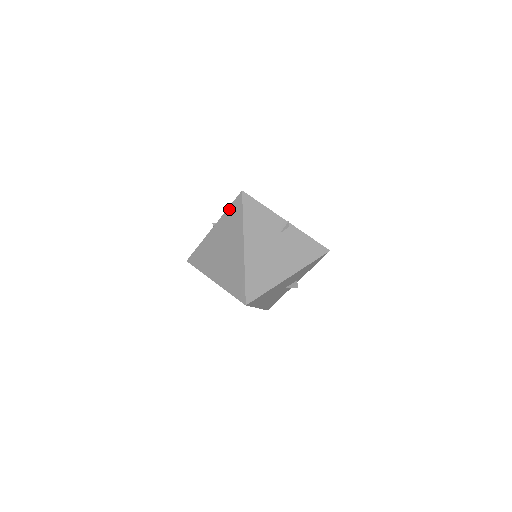
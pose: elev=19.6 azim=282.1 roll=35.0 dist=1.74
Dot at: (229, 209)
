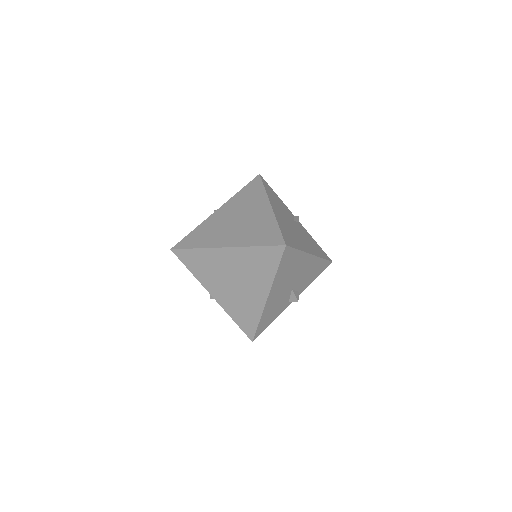
Dot at: (242, 190)
